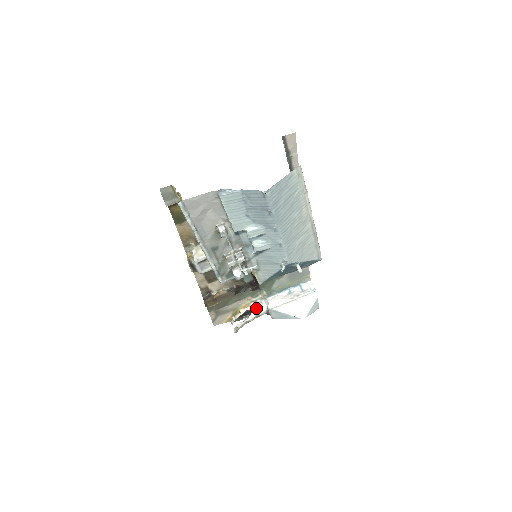
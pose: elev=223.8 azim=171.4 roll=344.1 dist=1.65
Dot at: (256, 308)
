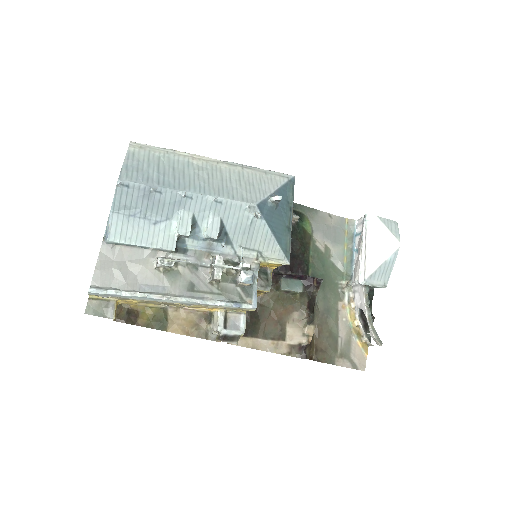
Dot at: (358, 301)
